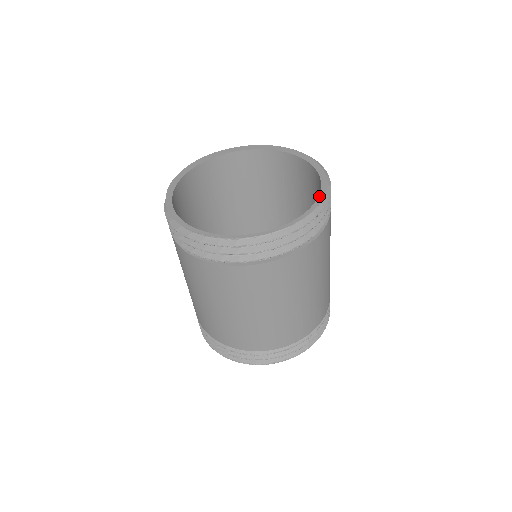
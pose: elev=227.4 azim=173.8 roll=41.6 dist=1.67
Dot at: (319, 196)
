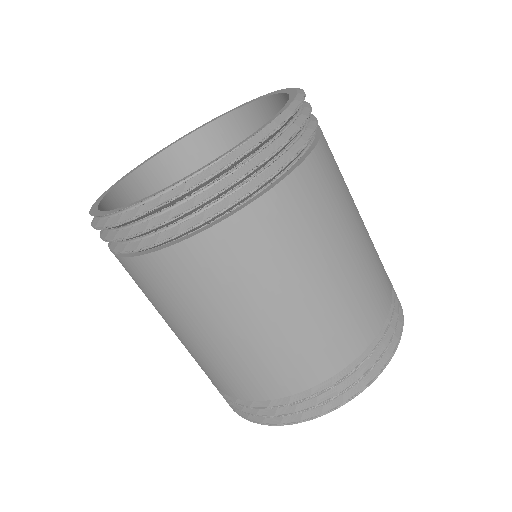
Dot at: (289, 98)
